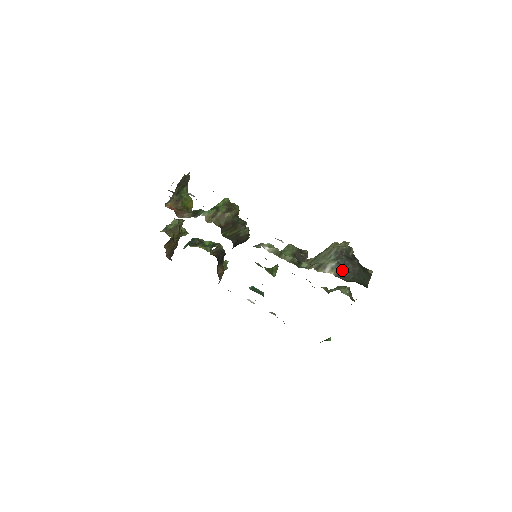
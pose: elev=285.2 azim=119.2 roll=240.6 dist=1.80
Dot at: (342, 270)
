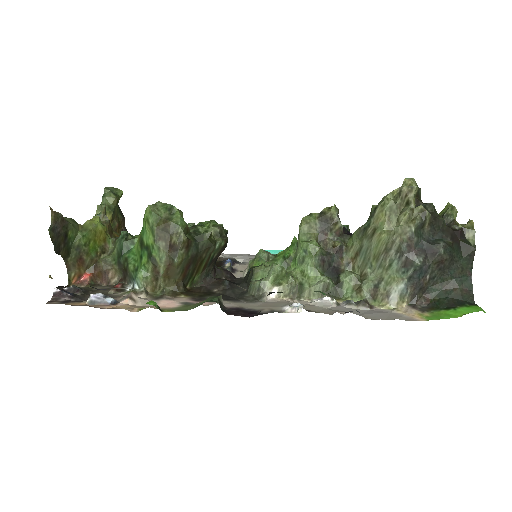
Dot at: (419, 285)
